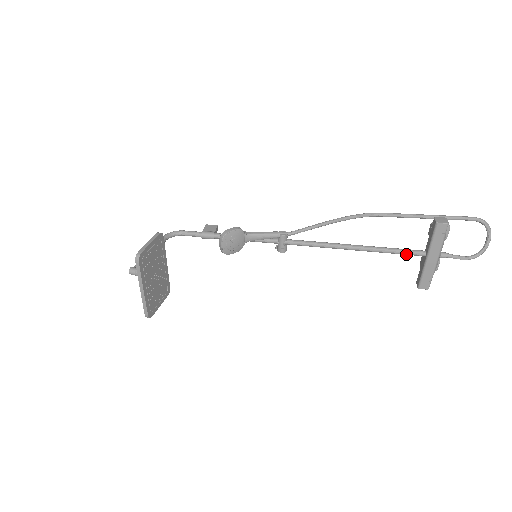
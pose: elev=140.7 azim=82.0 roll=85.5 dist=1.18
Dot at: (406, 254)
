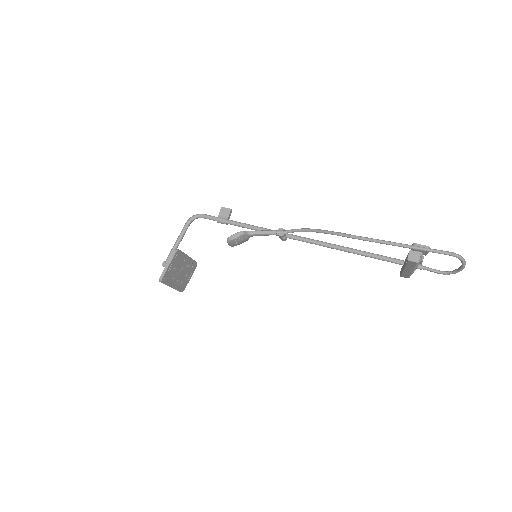
Dot at: (387, 261)
